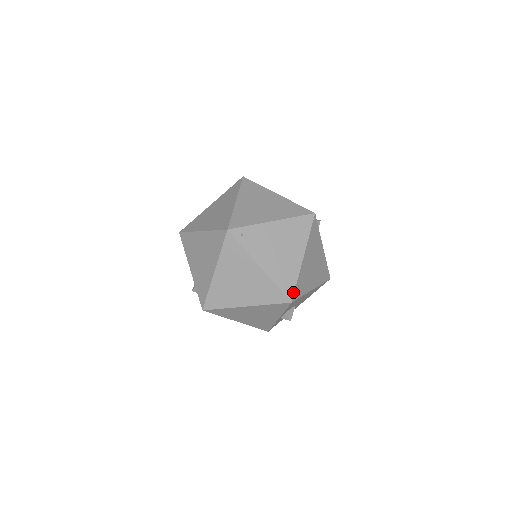
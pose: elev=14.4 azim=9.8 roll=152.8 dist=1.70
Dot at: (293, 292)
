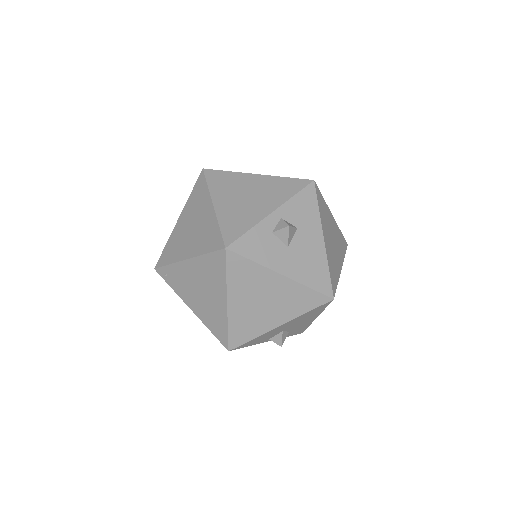
Dot at: (227, 341)
